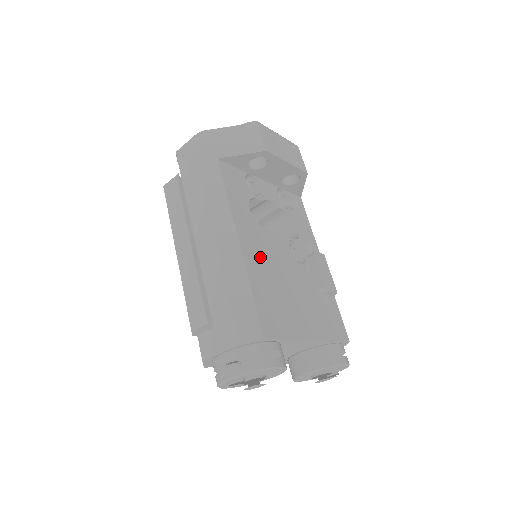
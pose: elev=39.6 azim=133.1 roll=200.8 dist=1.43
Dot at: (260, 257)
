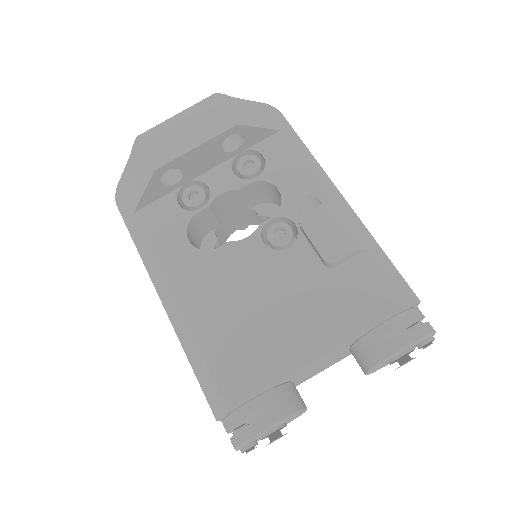
Dot at: (212, 298)
